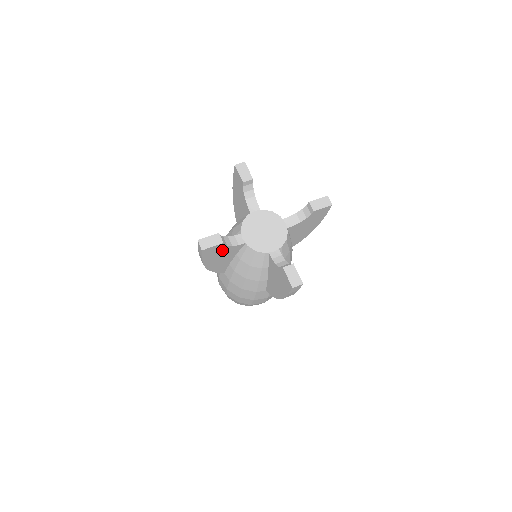
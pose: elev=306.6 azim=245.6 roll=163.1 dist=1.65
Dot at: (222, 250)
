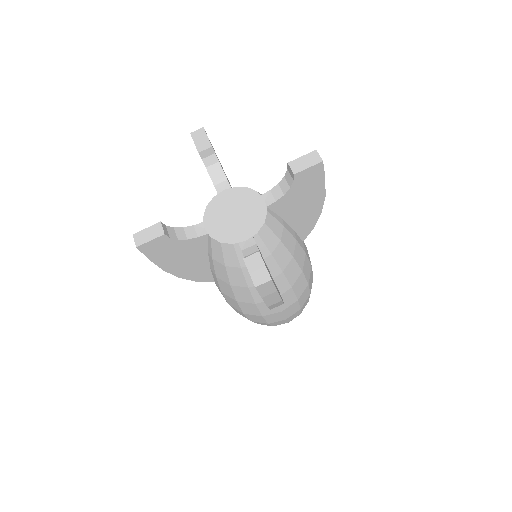
Dot at: (175, 246)
